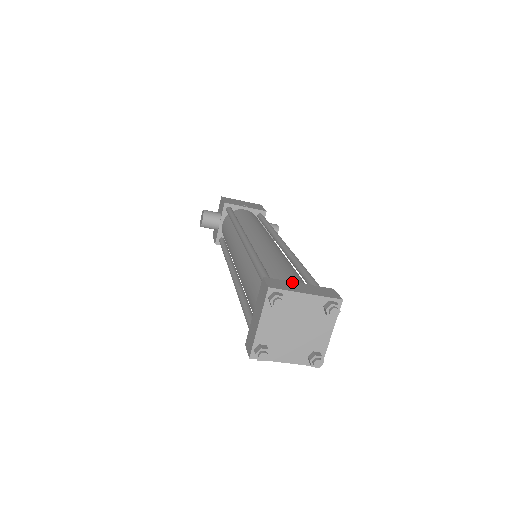
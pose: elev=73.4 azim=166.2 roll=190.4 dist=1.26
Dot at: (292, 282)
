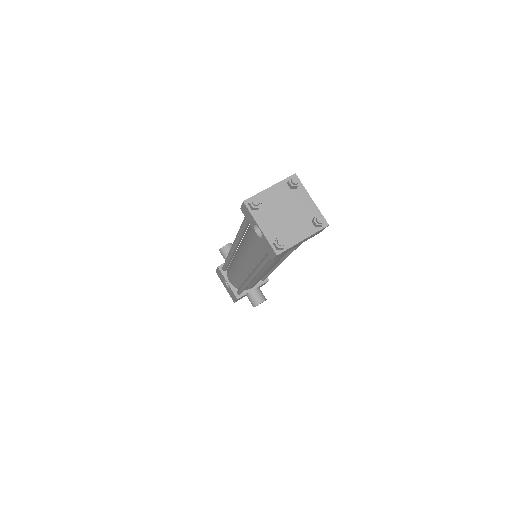
Dot at: occluded
